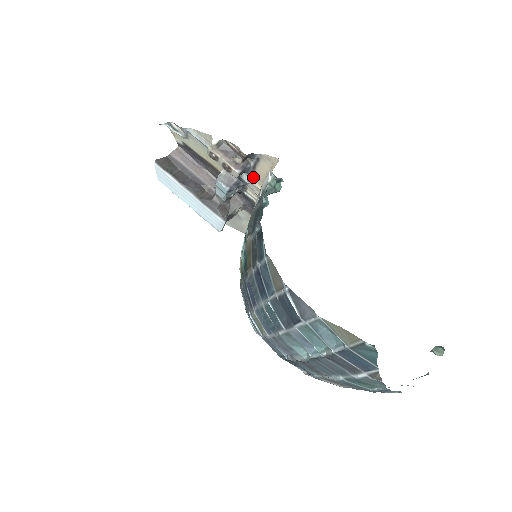
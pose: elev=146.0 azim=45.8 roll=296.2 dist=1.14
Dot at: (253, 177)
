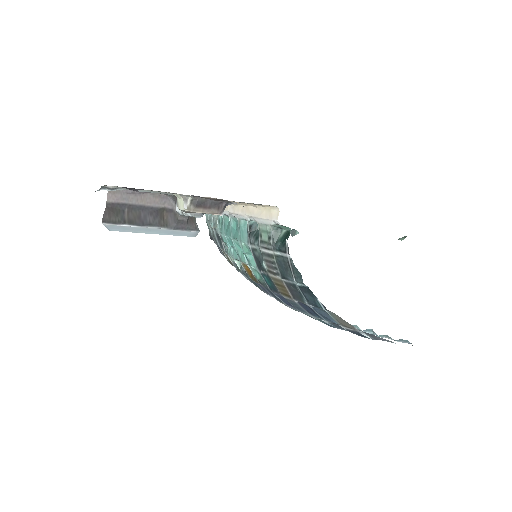
Dot at: occluded
